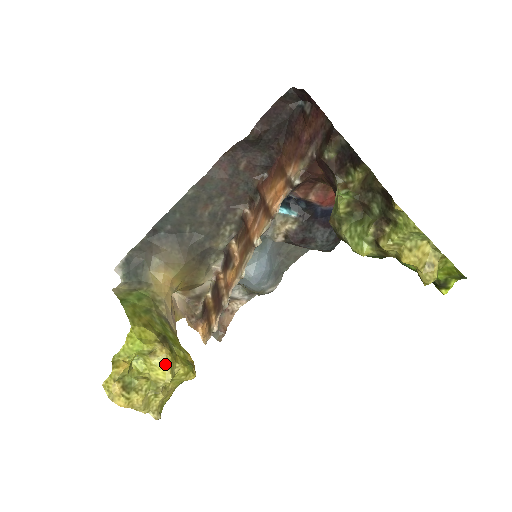
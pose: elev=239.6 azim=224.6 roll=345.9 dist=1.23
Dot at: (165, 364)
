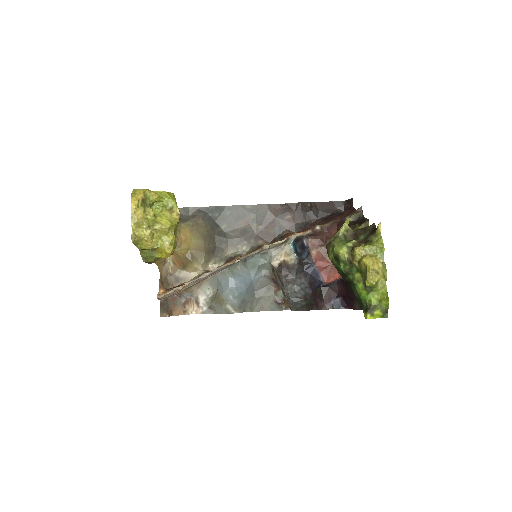
Dot at: (171, 221)
